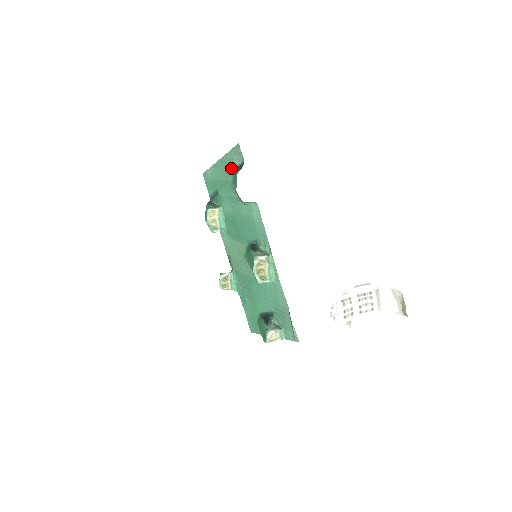
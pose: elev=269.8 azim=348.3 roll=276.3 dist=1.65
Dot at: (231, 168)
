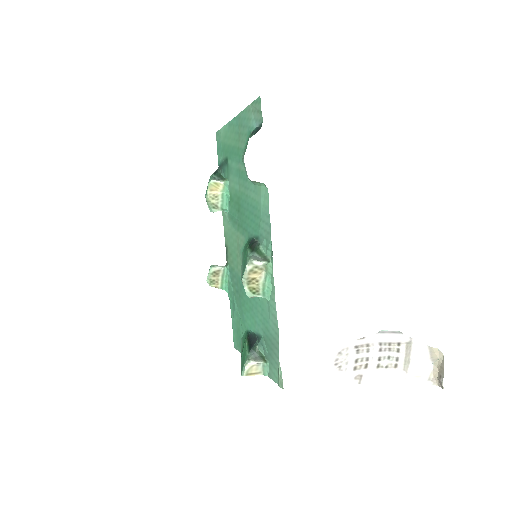
Dot at: (246, 130)
